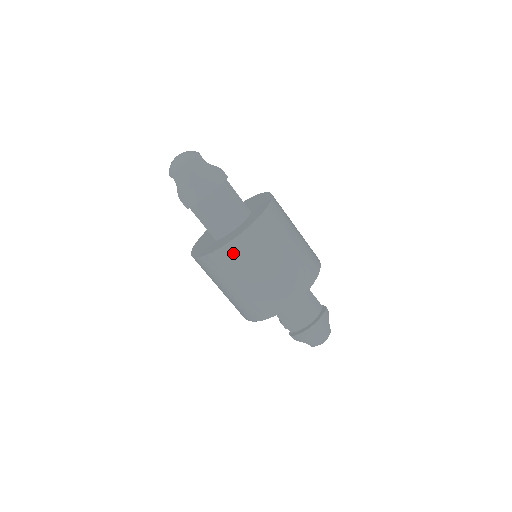
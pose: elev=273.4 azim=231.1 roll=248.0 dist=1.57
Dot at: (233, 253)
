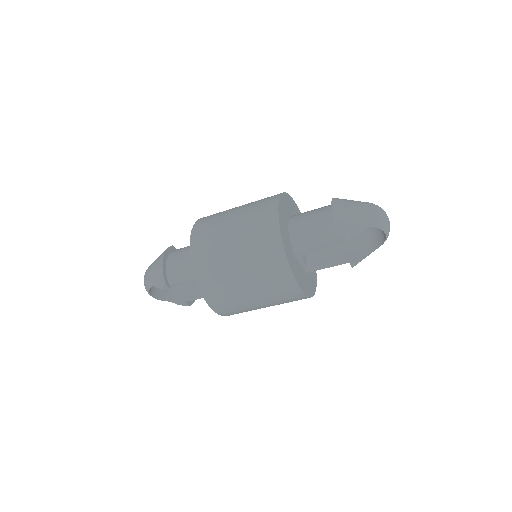
Dot at: (200, 249)
